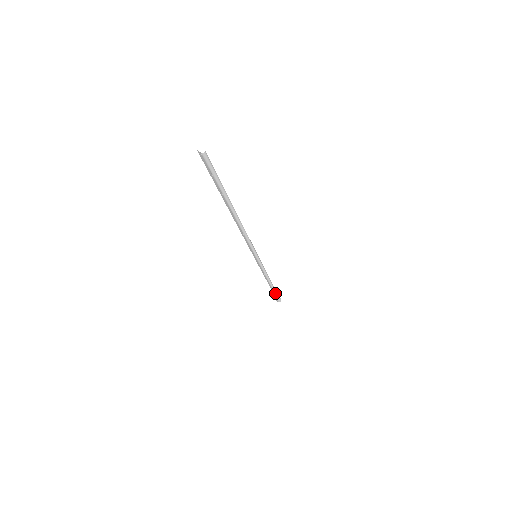
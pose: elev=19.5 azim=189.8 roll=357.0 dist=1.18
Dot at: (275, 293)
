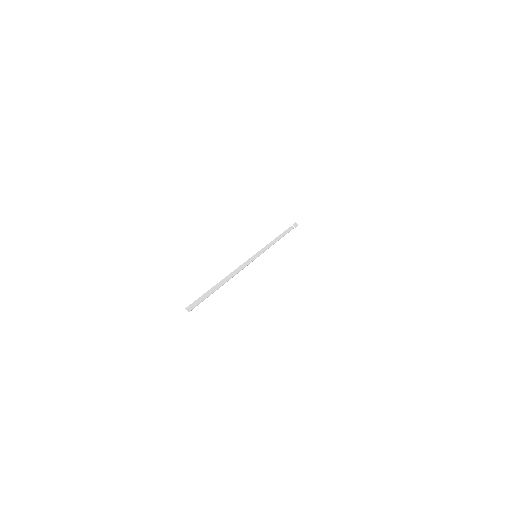
Dot at: (288, 232)
